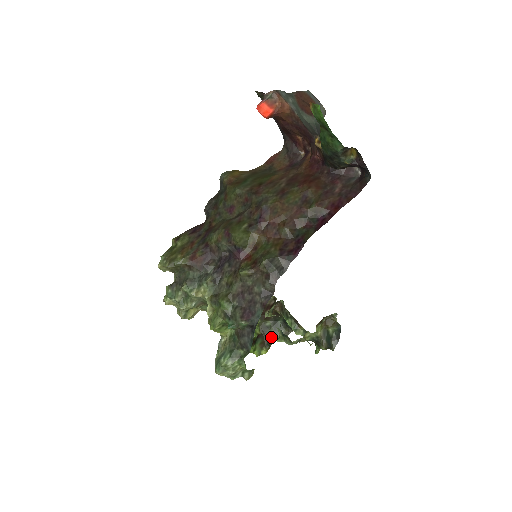
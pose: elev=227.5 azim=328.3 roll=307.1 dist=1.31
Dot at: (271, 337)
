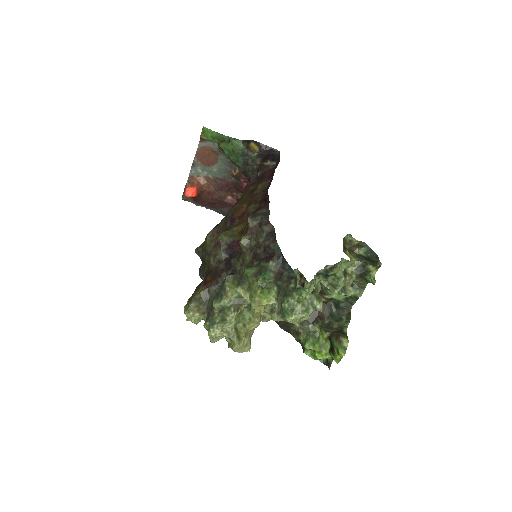
Dot at: (339, 328)
